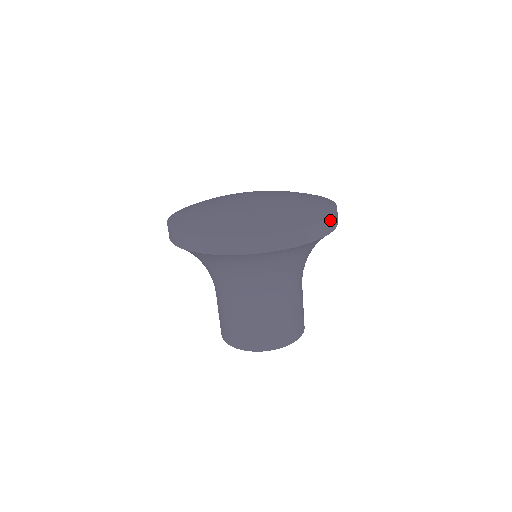
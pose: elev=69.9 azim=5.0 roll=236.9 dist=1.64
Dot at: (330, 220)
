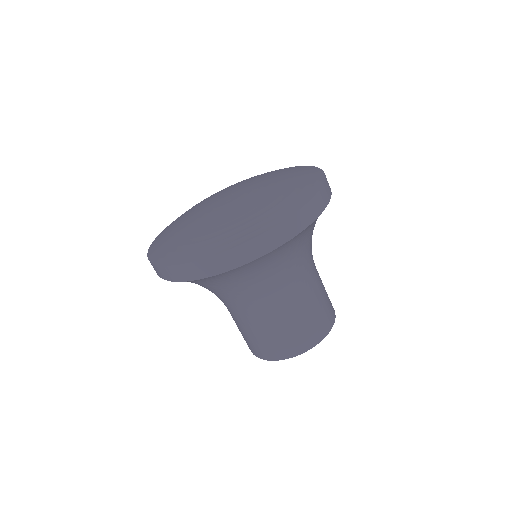
Dot at: (240, 249)
